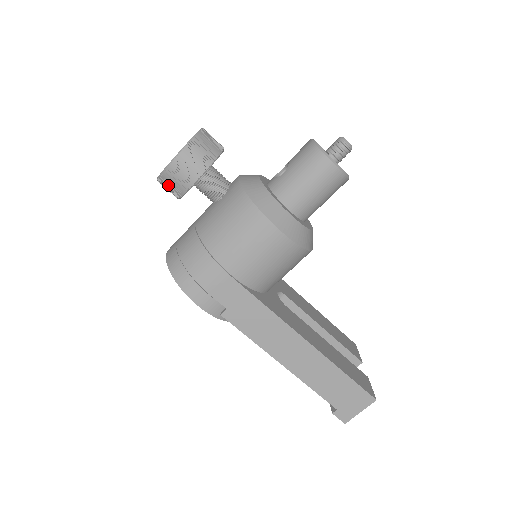
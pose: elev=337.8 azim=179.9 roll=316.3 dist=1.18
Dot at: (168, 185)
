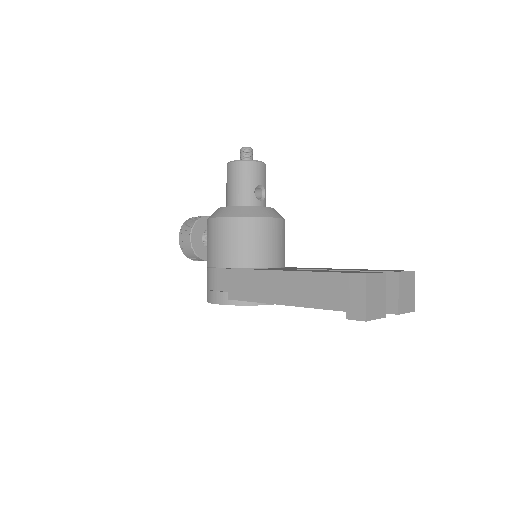
Dot at: (189, 255)
